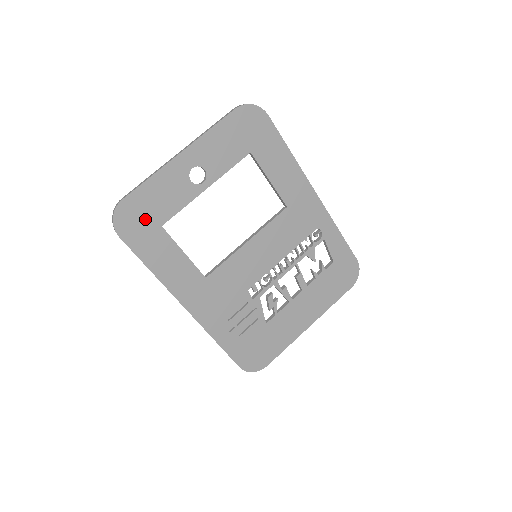
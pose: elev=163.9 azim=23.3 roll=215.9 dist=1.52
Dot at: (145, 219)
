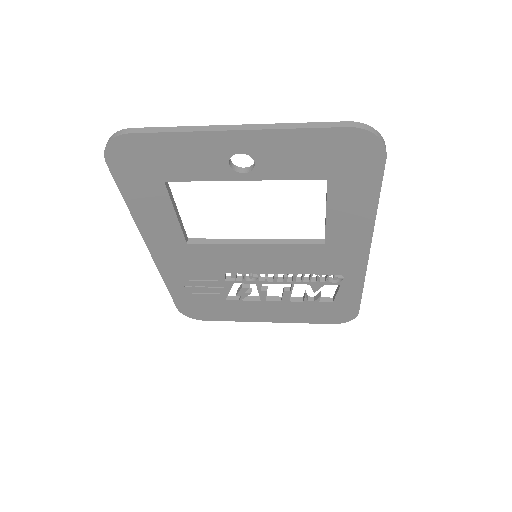
Dot at: (148, 165)
